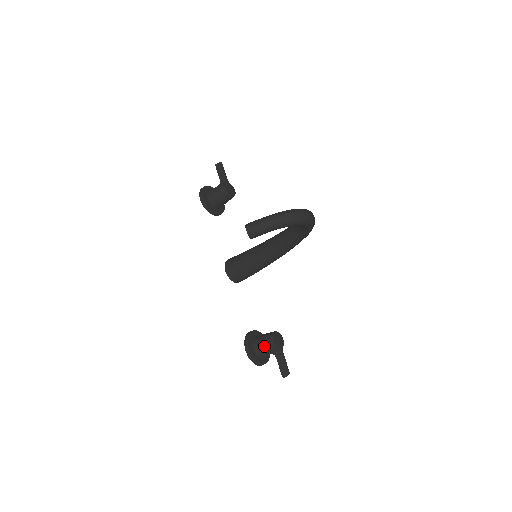
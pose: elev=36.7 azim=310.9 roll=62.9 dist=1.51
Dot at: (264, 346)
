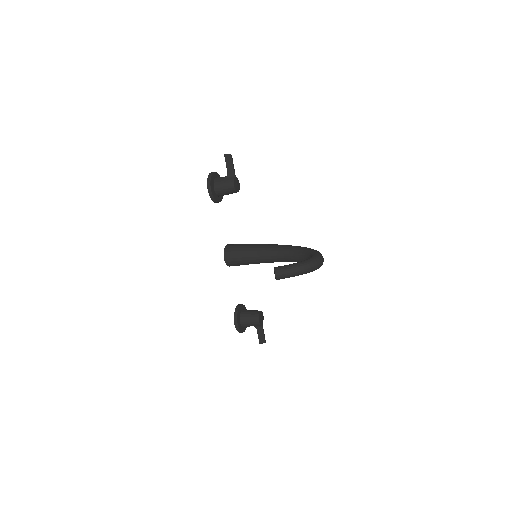
Dot at: (250, 323)
